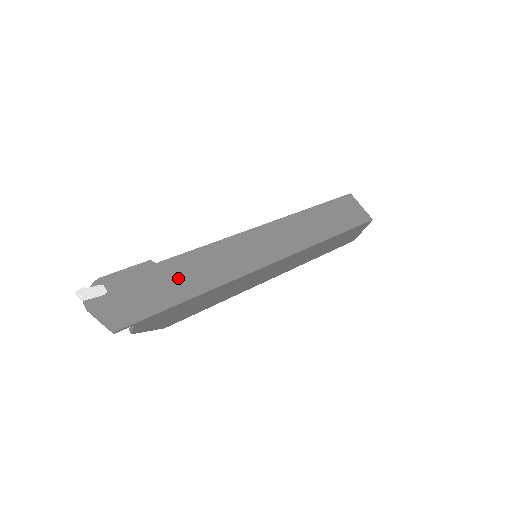
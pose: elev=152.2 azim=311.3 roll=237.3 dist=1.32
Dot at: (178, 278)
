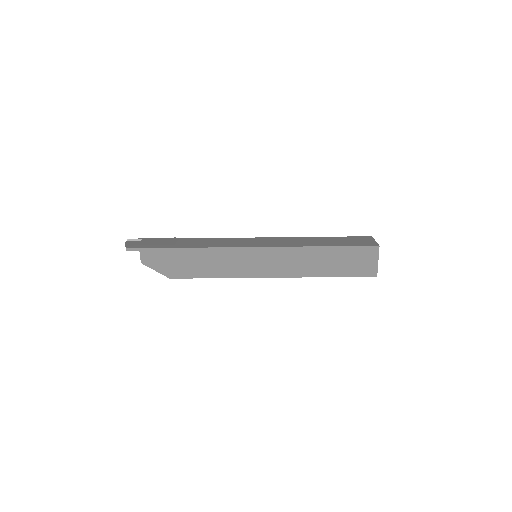
Dot at: (182, 243)
